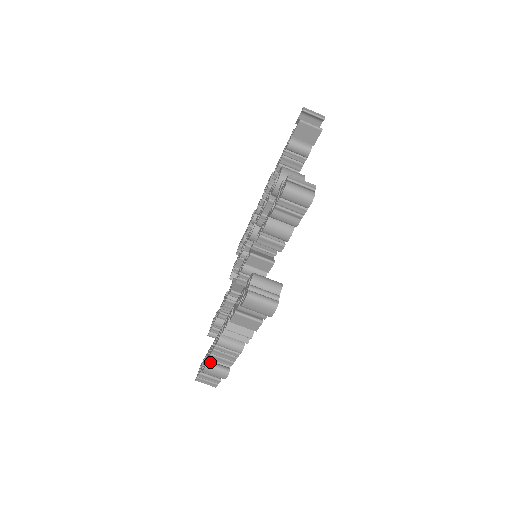
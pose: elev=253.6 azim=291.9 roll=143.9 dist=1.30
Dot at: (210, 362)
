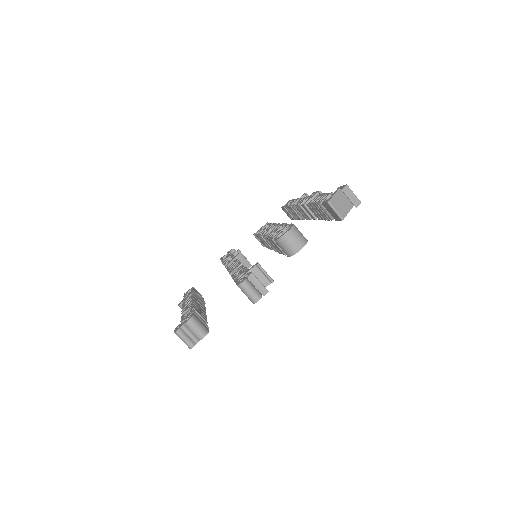
Dot at: occluded
